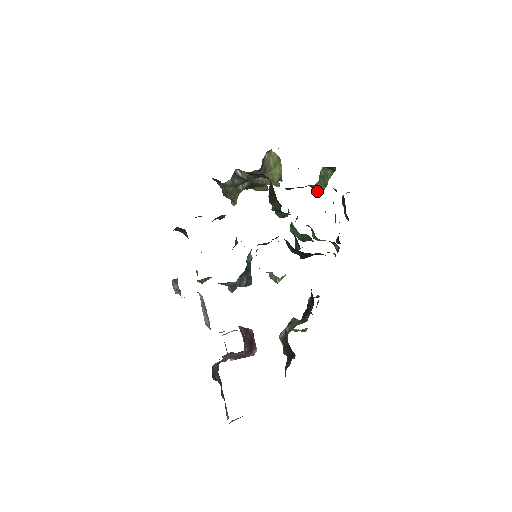
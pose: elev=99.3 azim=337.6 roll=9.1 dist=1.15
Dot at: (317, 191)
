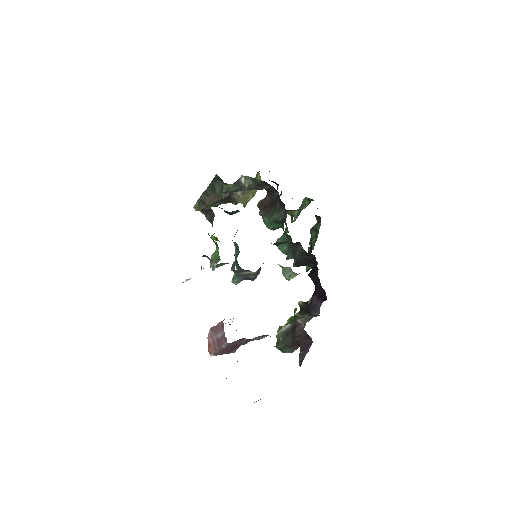
Dot at: (294, 216)
